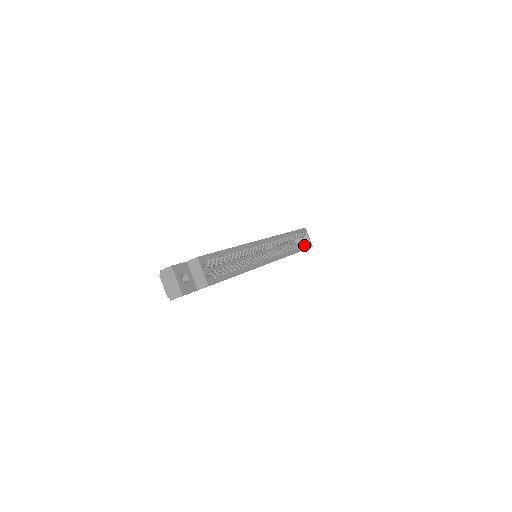
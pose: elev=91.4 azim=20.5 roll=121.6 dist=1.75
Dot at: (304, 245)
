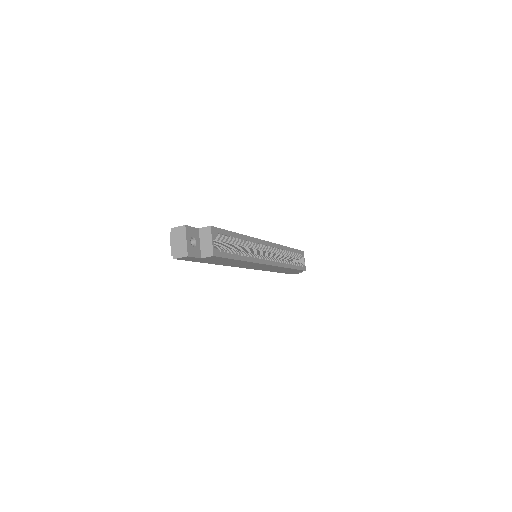
Dot at: (299, 265)
